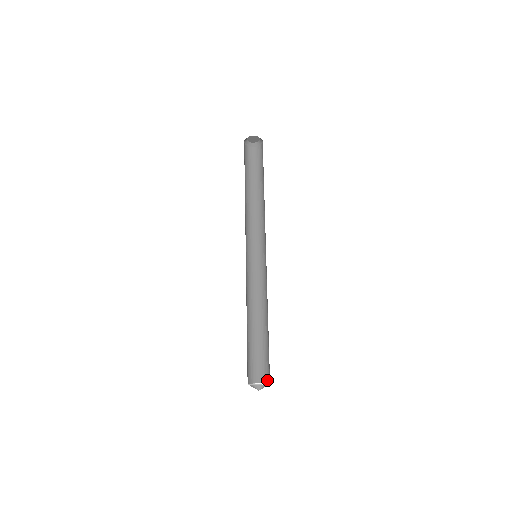
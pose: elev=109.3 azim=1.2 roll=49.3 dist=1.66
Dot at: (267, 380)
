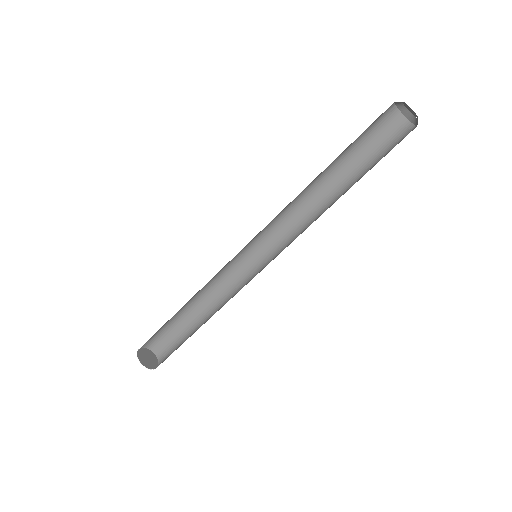
Dot at: (161, 361)
